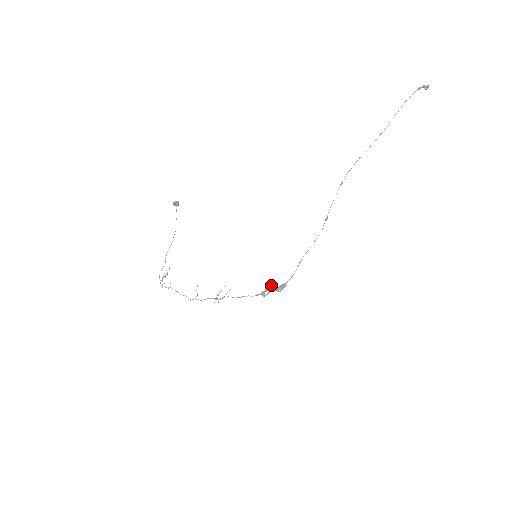
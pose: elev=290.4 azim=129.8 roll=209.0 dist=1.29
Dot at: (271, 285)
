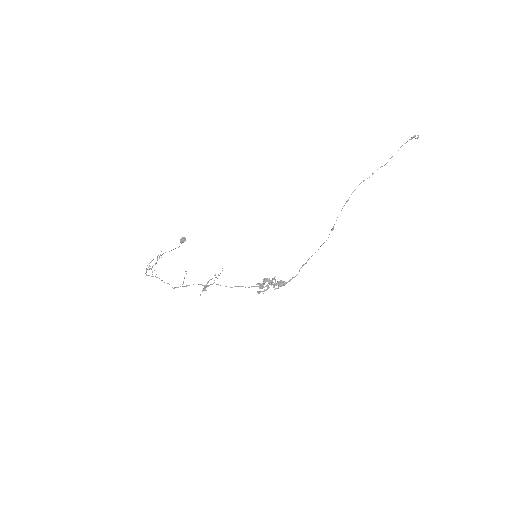
Dot at: (269, 282)
